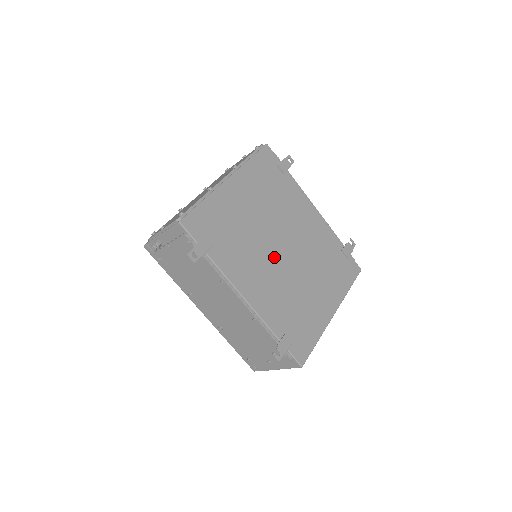
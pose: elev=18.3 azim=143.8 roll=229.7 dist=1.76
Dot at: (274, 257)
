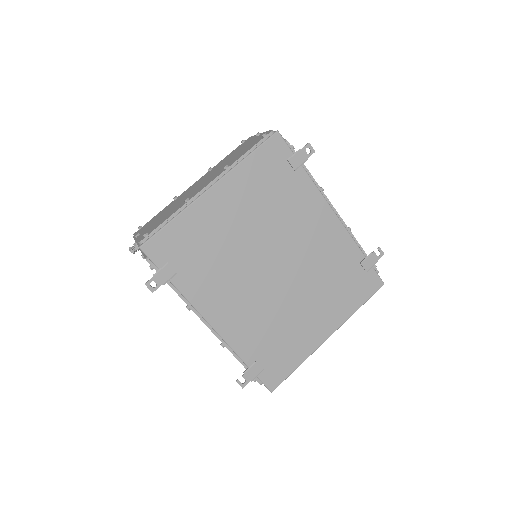
Dot at: (259, 278)
